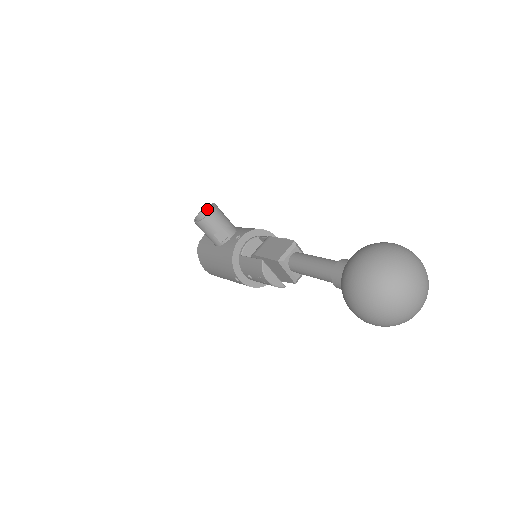
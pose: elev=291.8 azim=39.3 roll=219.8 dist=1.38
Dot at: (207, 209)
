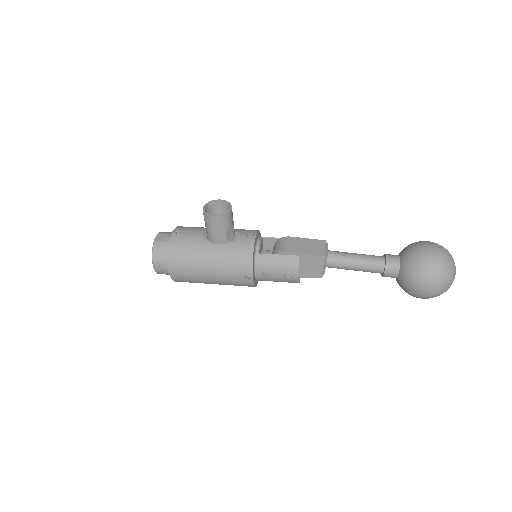
Dot at: (209, 204)
